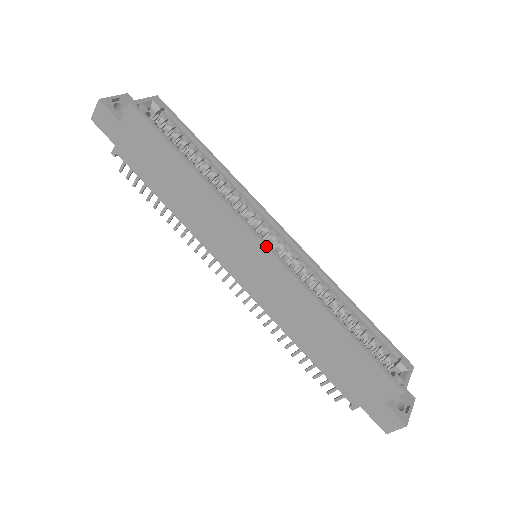
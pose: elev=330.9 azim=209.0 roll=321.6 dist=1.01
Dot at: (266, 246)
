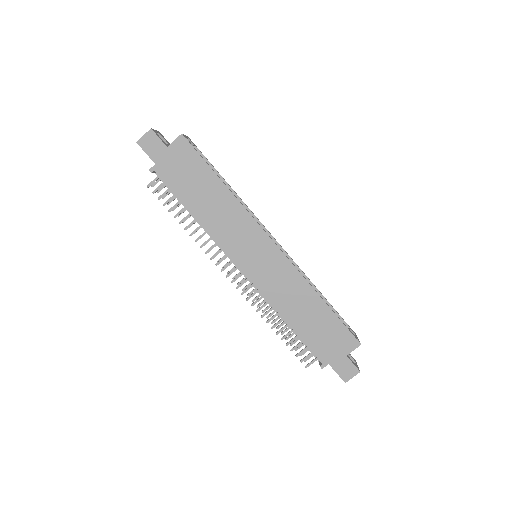
Dot at: (275, 243)
